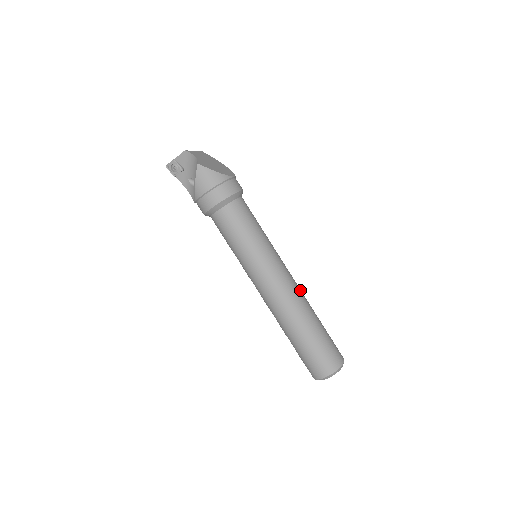
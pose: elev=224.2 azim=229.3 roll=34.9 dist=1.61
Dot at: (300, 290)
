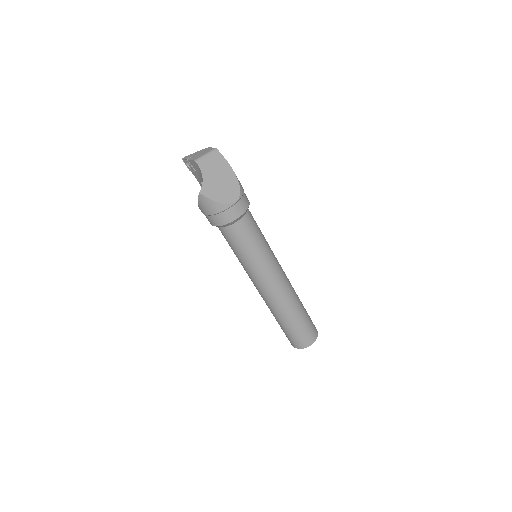
Dot at: (289, 291)
